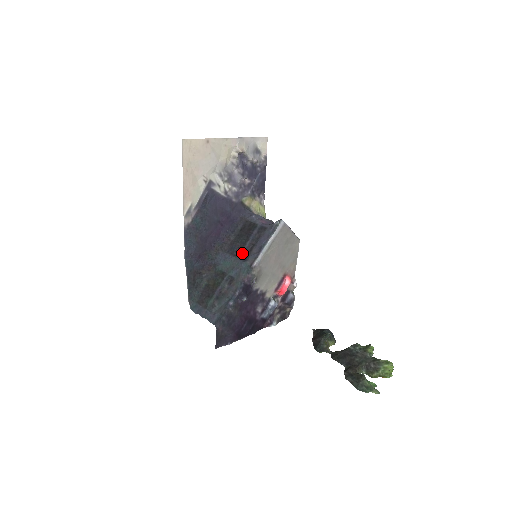
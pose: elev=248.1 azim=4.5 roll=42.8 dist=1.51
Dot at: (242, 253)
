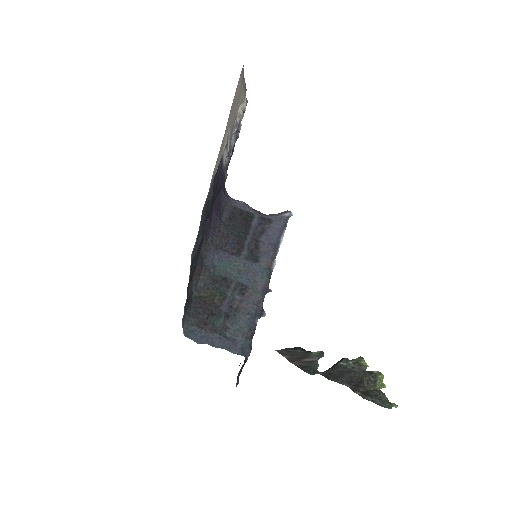
Dot at: (247, 251)
